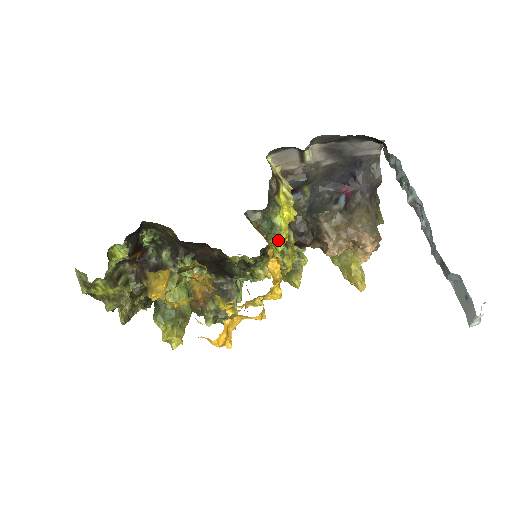
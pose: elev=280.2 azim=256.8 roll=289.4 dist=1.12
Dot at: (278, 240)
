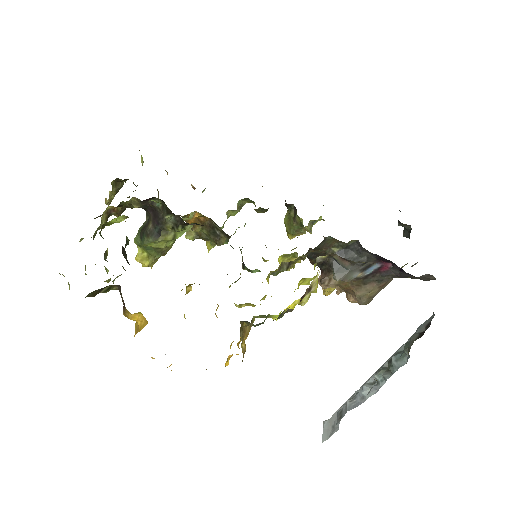
Dot at: occluded
